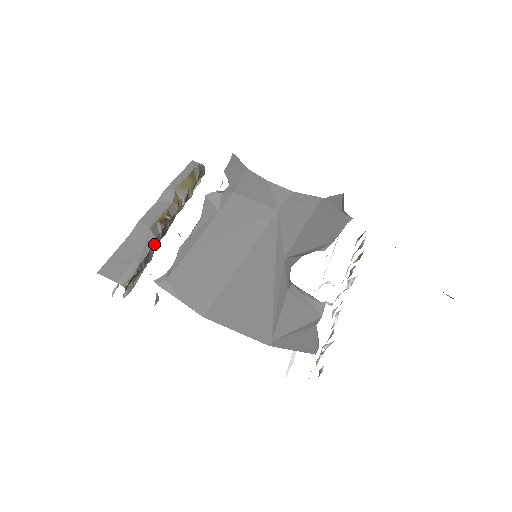
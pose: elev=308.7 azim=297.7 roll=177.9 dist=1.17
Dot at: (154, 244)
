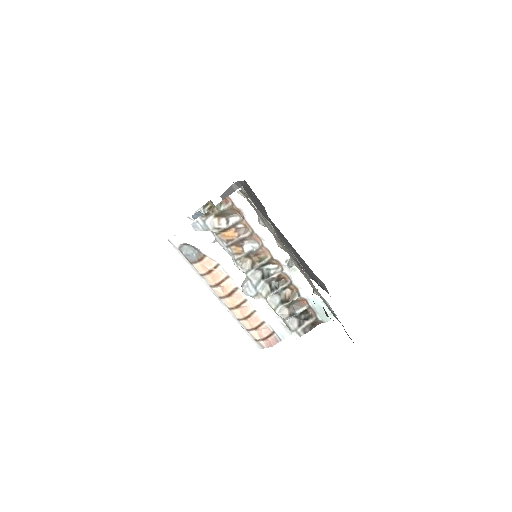
Dot at: occluded
